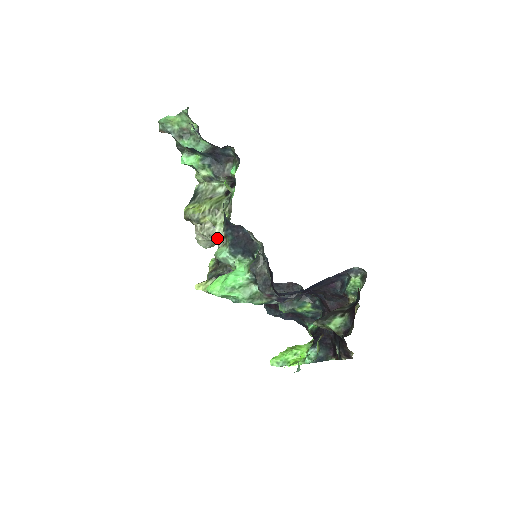
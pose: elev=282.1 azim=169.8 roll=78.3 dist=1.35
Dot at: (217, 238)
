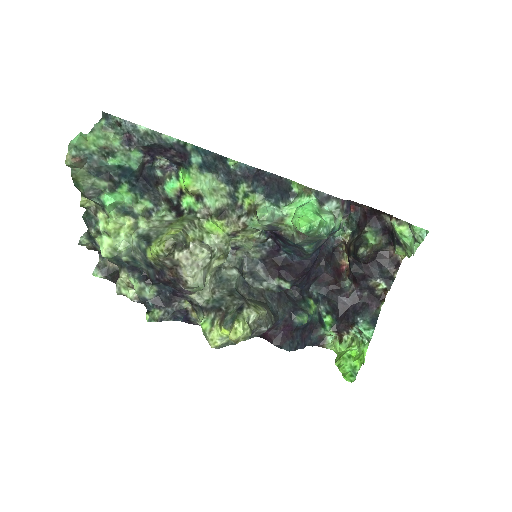
Dot at: (215, 251)
